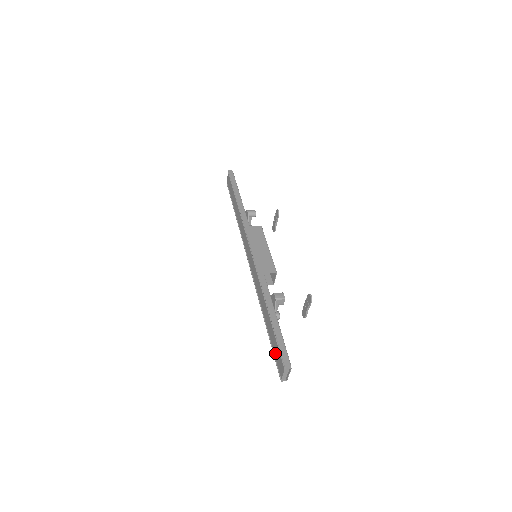
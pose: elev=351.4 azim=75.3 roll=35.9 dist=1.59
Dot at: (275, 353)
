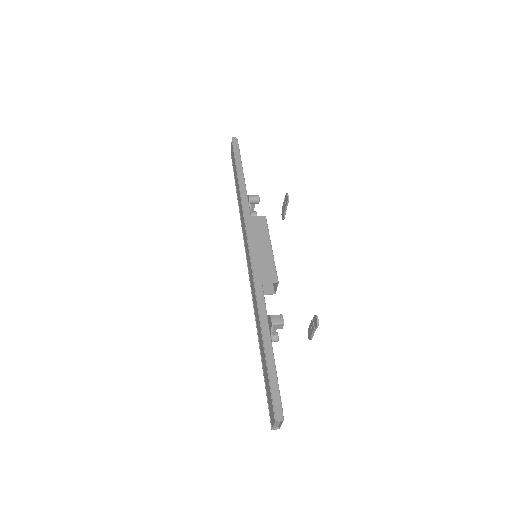
Dot at: (267, 392)
